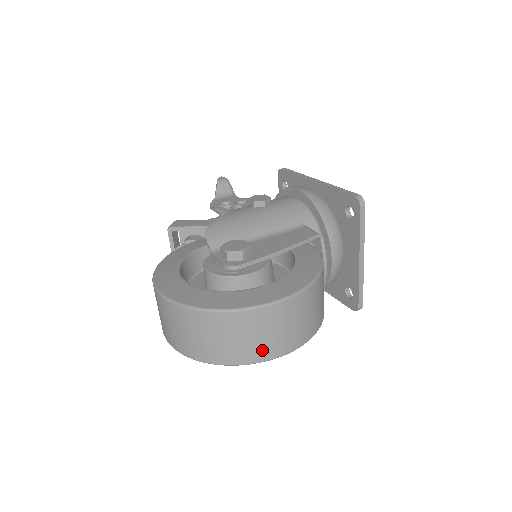
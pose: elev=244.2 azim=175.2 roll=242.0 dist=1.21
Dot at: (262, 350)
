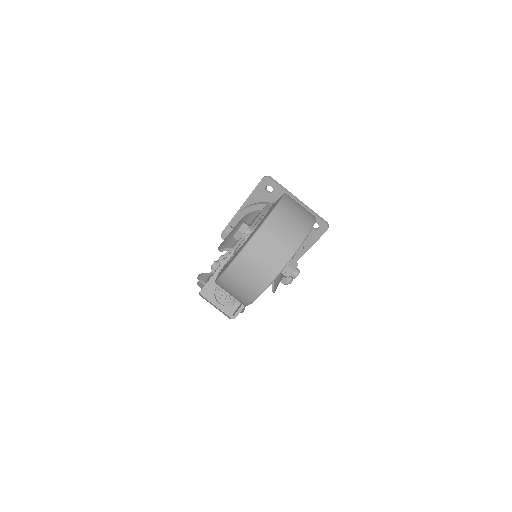
Dot at: (300, 228)
